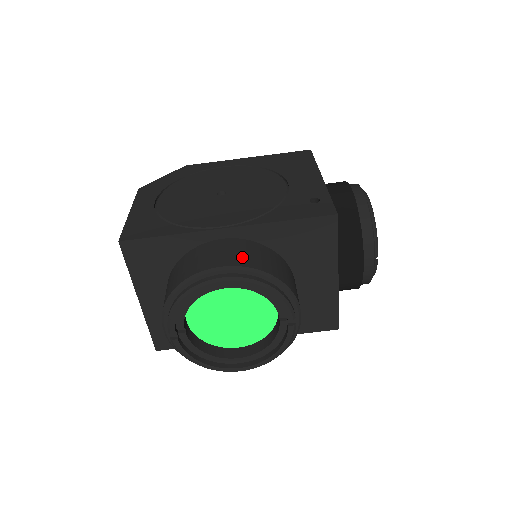
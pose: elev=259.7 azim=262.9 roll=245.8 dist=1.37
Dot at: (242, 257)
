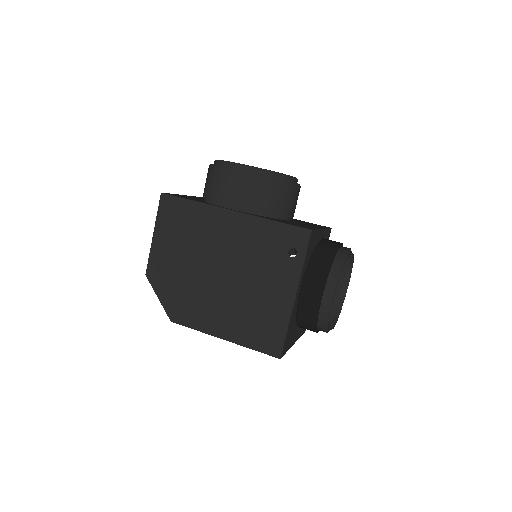
Dot at: occluded
